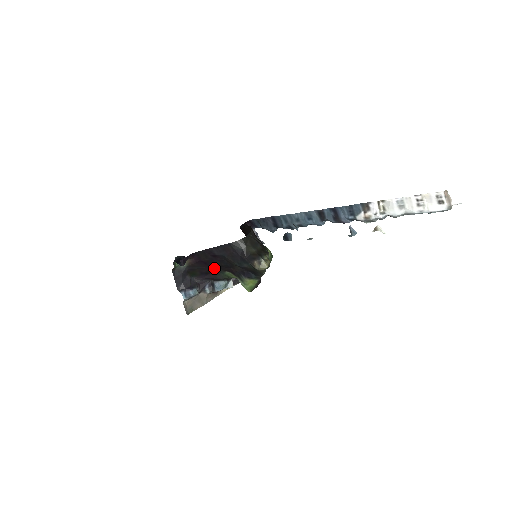
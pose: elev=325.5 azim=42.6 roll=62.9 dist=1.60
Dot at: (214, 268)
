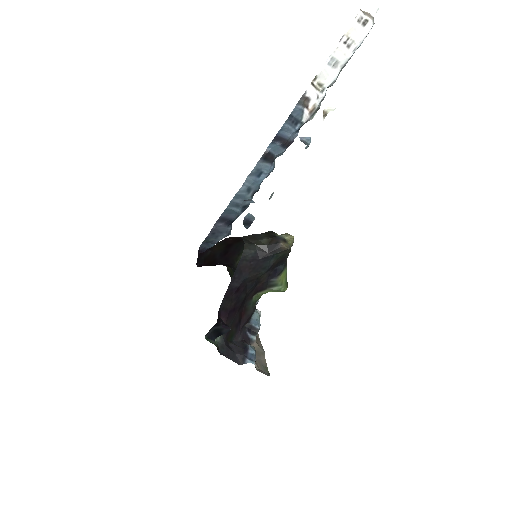
Dot at: (241, 307)
